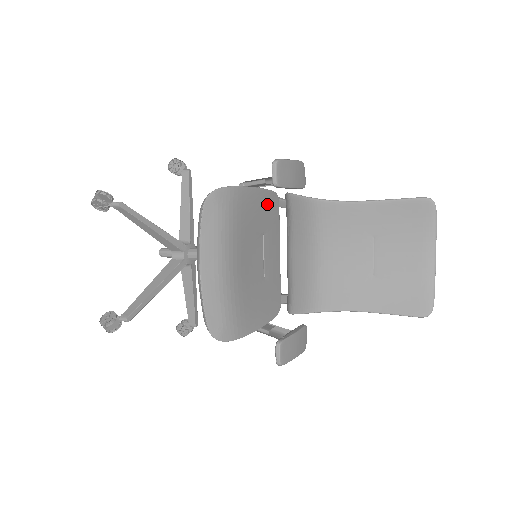
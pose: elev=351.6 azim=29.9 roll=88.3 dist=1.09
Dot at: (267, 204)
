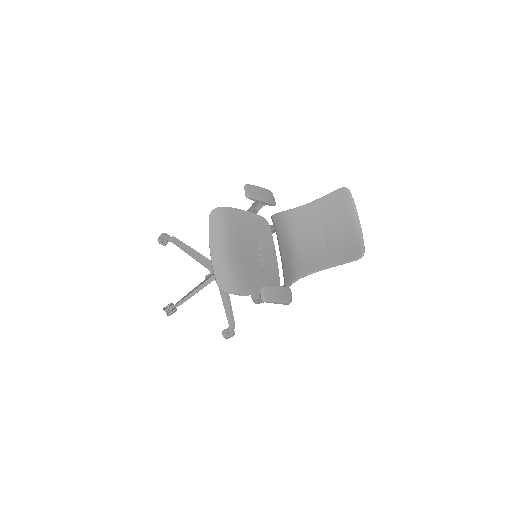
Dot at: (258, 224)
